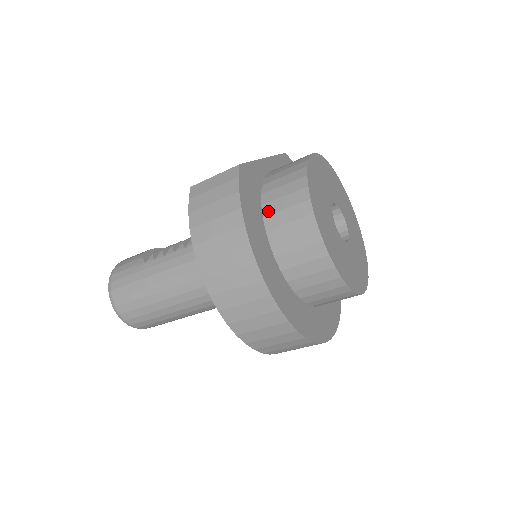
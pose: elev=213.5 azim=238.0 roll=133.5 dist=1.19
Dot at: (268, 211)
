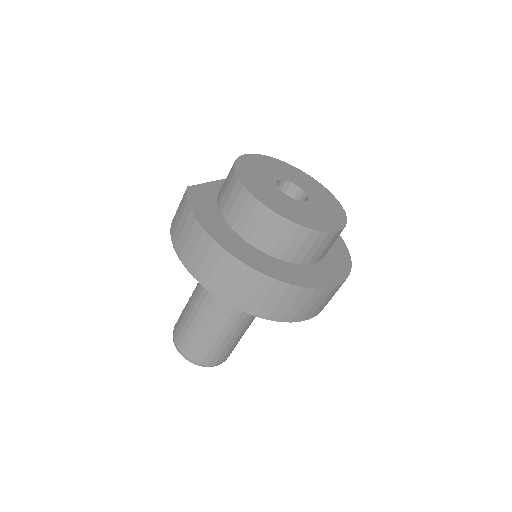
Dot at: (222, 207)
